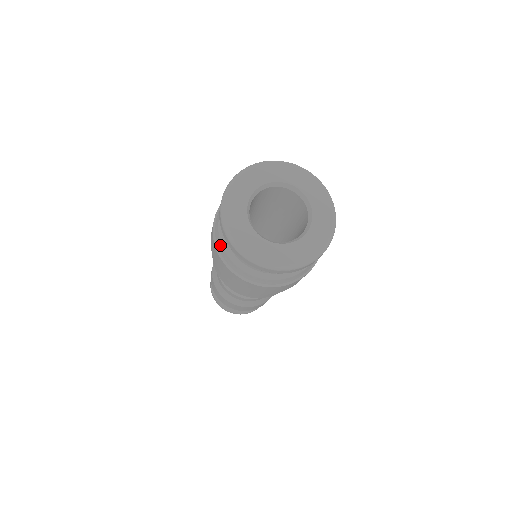
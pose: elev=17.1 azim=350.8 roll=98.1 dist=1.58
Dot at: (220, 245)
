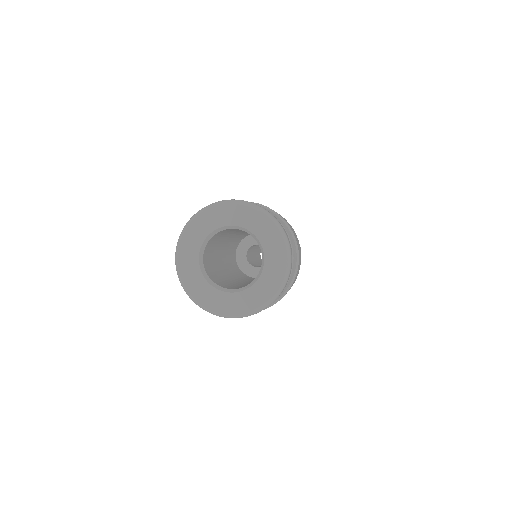
Dot at: occluded
